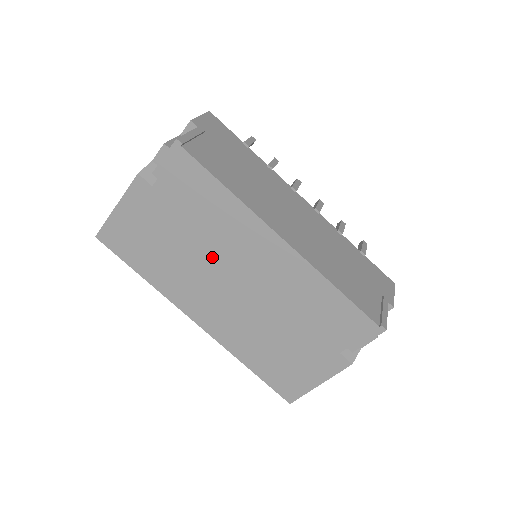
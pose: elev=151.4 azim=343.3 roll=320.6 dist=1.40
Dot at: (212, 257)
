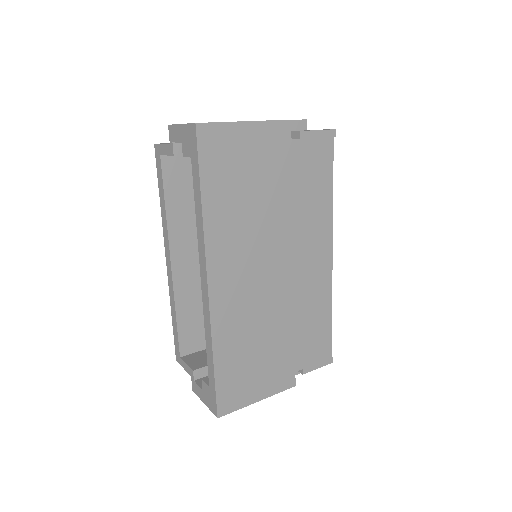
Dot at: (280, 232)
